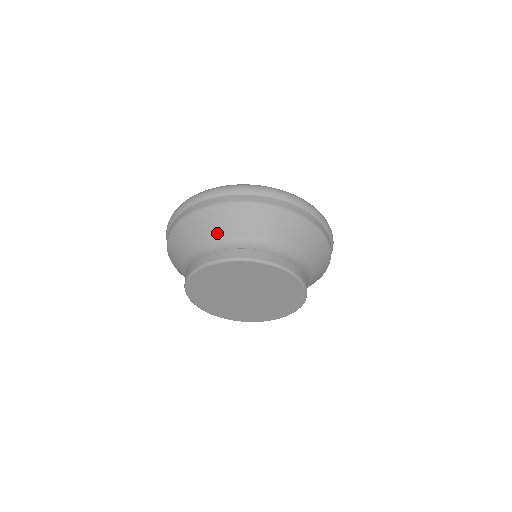
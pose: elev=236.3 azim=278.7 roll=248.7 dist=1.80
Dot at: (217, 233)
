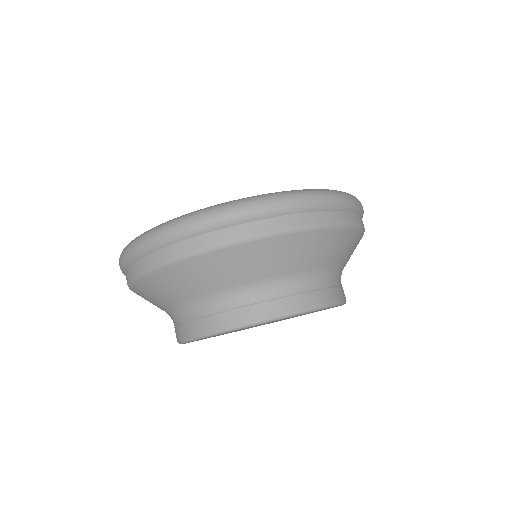
Dot at: (162, 305)
